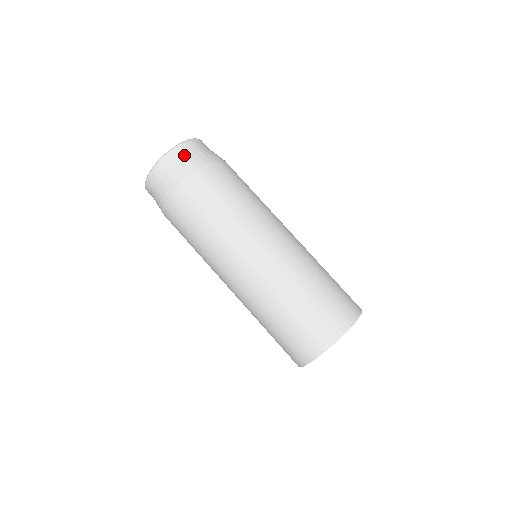
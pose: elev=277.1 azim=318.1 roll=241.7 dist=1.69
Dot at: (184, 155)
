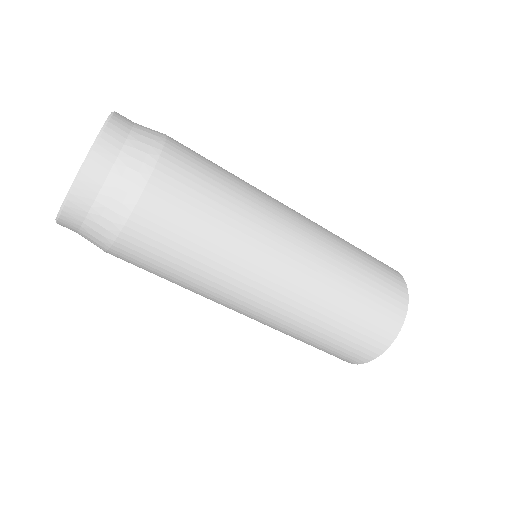
Dot at: (90, 206)
